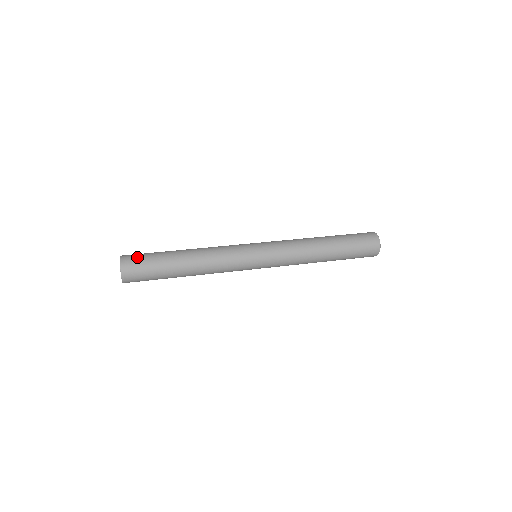
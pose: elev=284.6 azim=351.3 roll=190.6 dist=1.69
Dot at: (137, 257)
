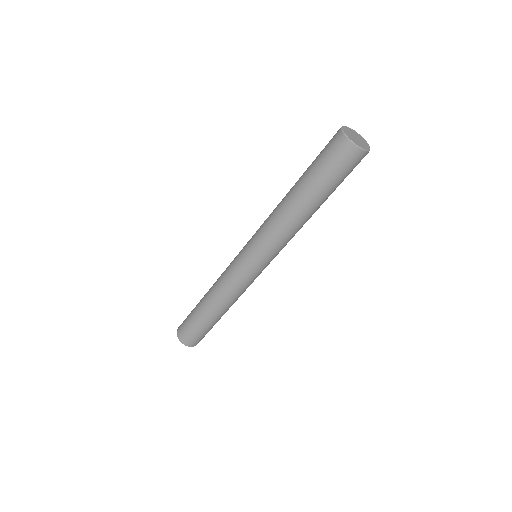
Dot at: (186, 333)
